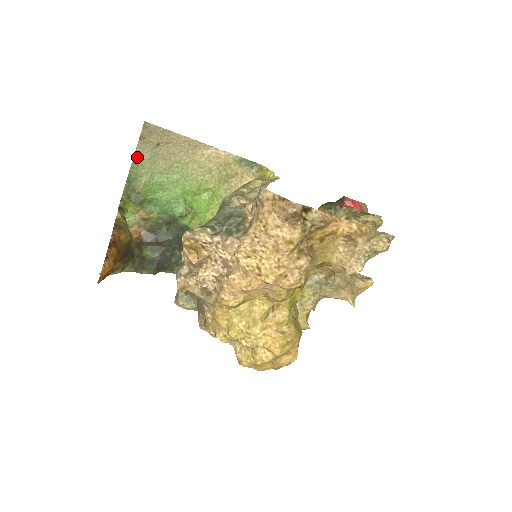
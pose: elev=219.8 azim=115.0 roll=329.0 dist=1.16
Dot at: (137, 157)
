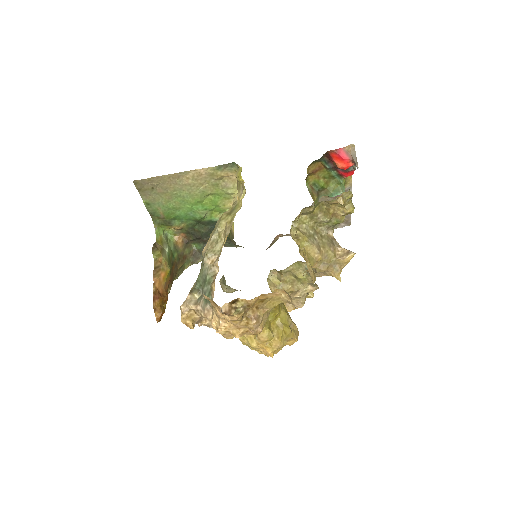
Dot at: (145, 201)
